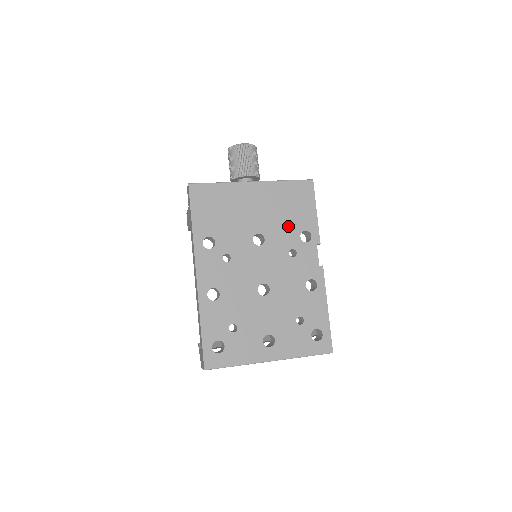
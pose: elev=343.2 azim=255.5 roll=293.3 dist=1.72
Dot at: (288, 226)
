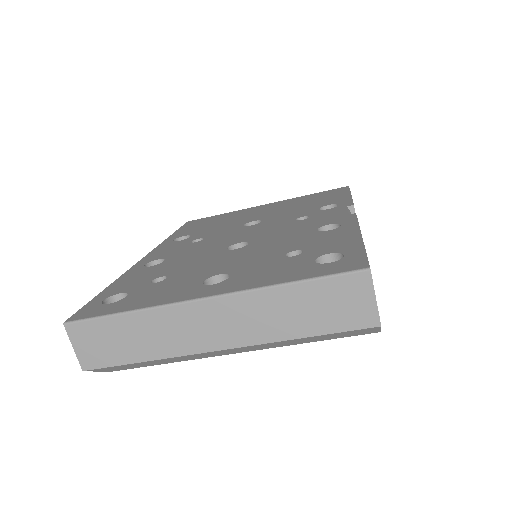
Dot at: (302, 209)
